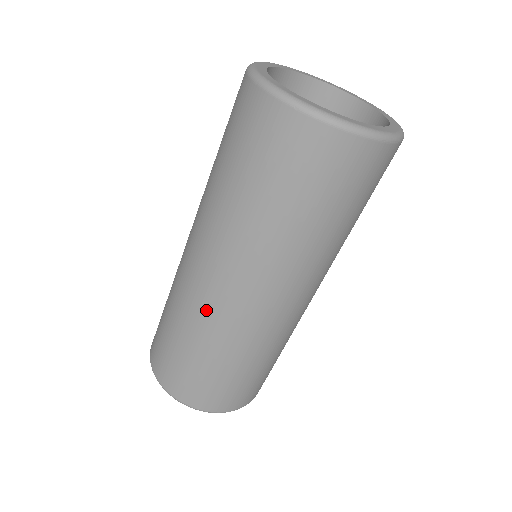
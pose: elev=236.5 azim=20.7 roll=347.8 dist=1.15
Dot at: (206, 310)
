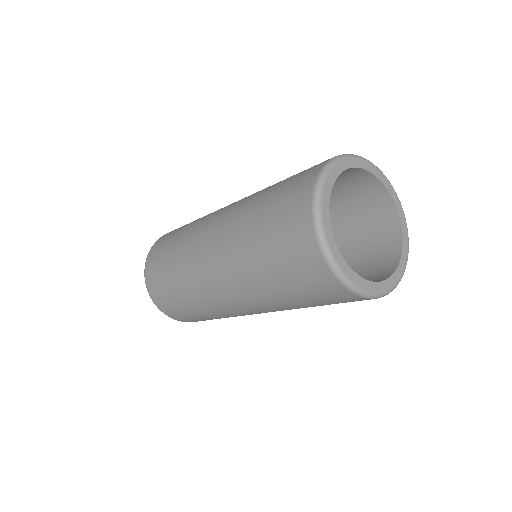
Dot at: occluded
